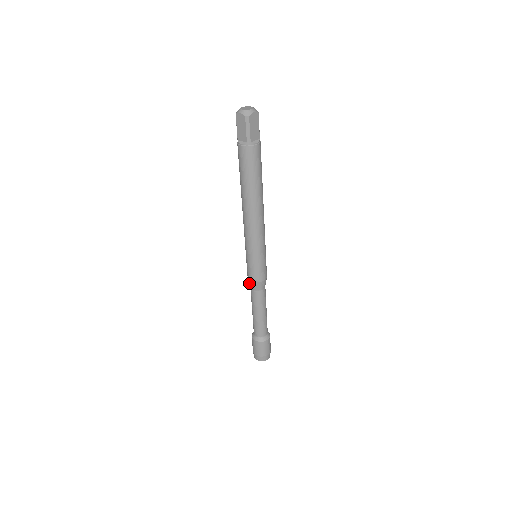
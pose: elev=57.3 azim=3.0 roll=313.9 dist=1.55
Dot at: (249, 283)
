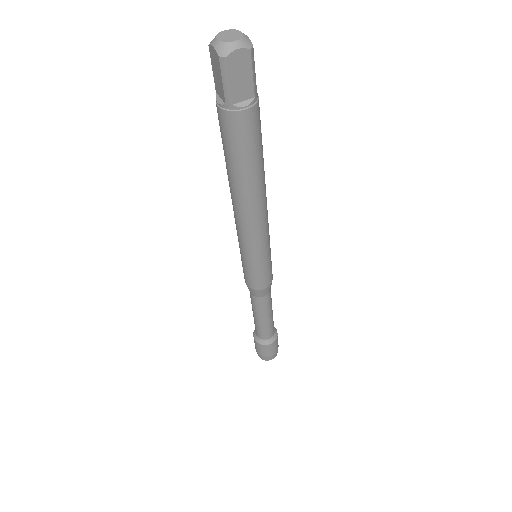
Dot at: occluded
